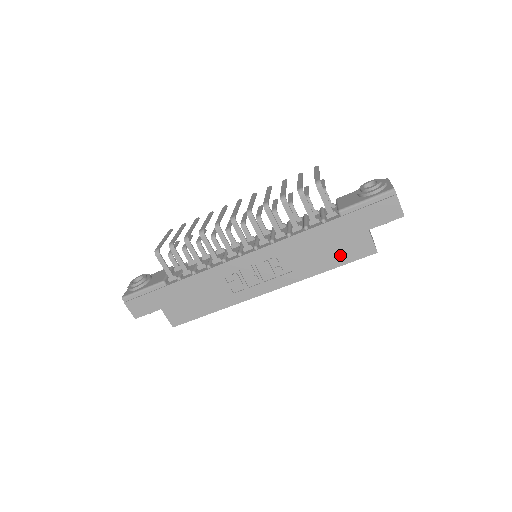
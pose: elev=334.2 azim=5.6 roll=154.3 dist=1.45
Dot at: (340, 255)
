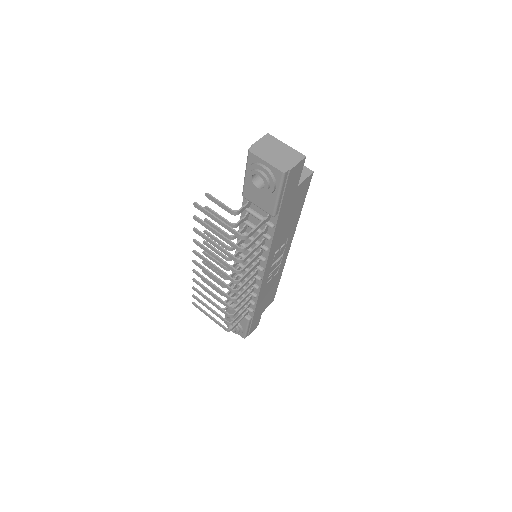
Dot at: (299, 204)
